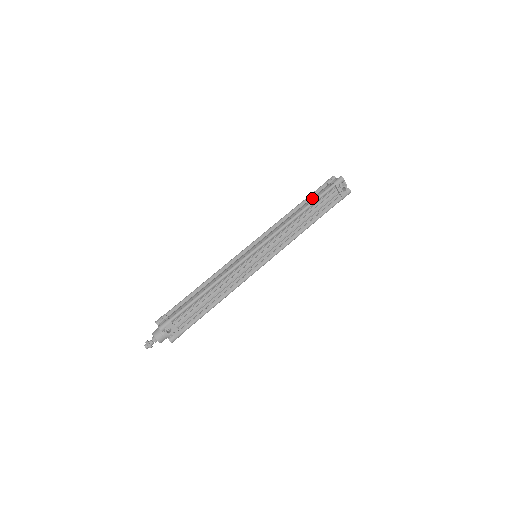
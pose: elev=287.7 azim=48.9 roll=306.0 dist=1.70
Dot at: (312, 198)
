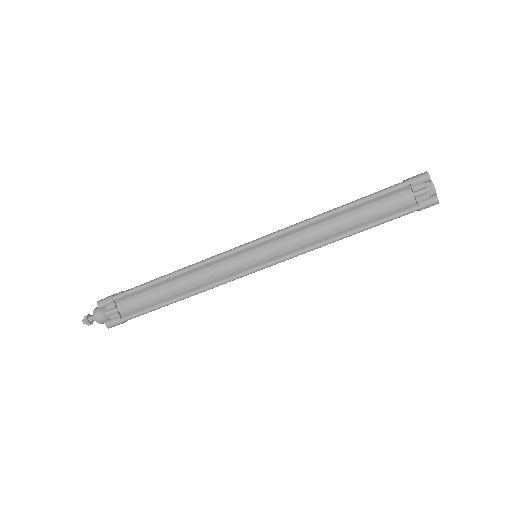
Dot at: (376, 209)
